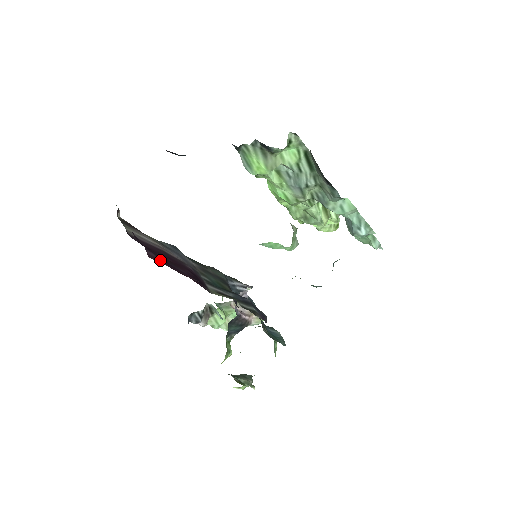
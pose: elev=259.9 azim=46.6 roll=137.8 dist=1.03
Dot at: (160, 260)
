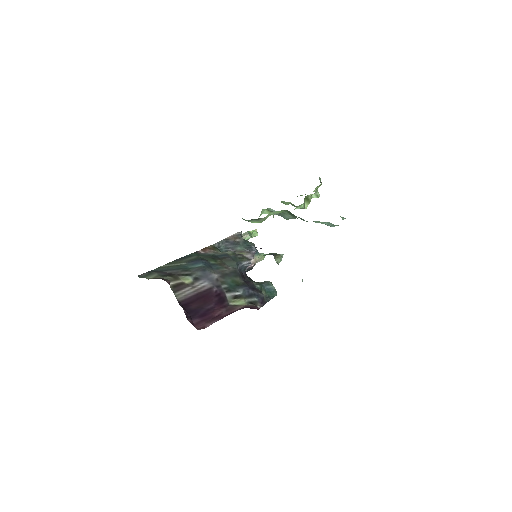
Dot at: (201, 321)
